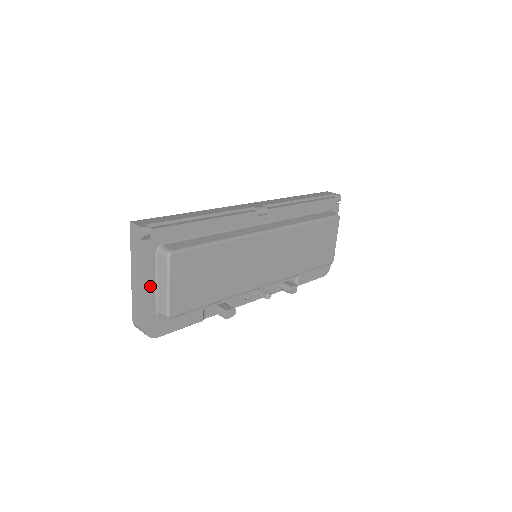
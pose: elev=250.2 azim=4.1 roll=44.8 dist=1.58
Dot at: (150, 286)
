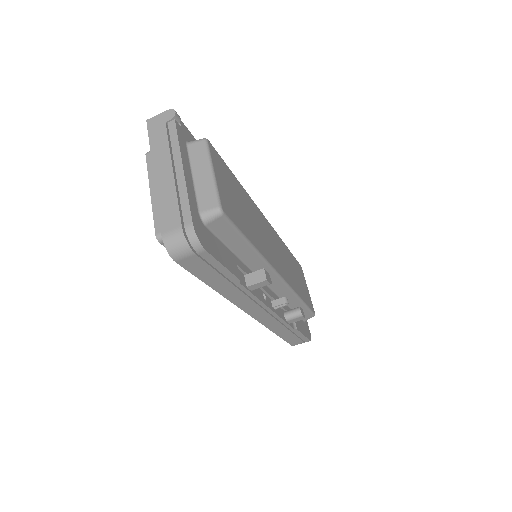
Dot at: (188, 174)
